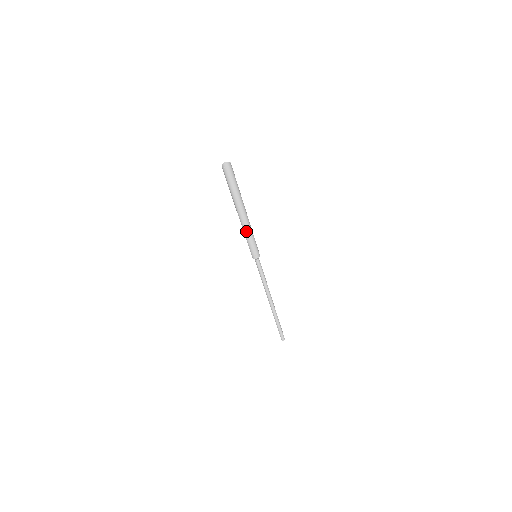
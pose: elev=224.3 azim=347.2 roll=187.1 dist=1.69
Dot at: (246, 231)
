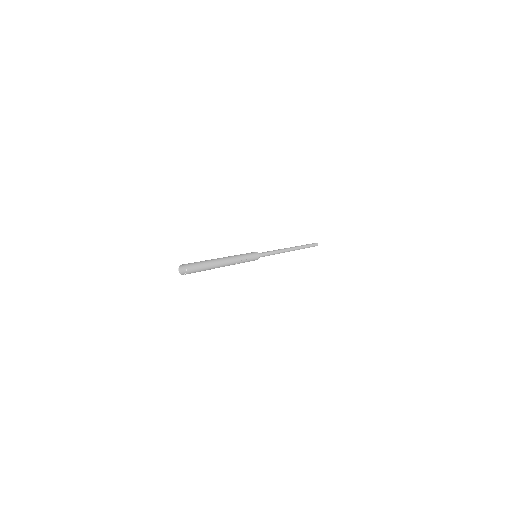
Dot at: (234, 264)
